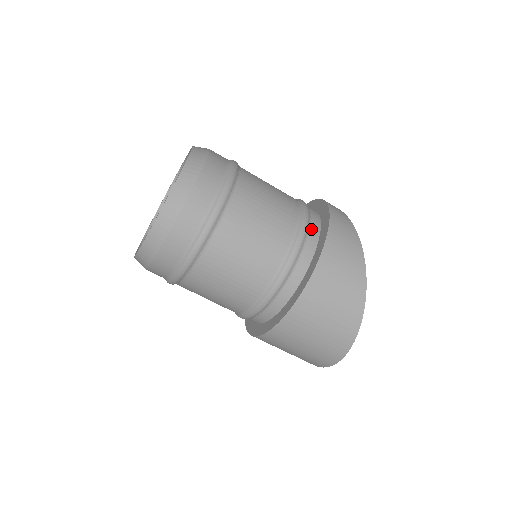
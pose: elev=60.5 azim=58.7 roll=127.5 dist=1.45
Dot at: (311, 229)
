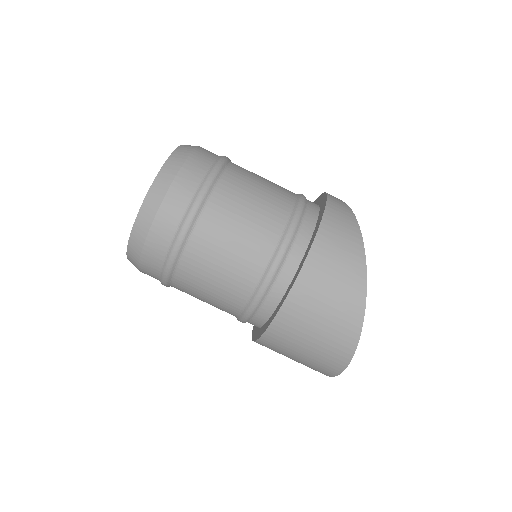
Dot at: (305, 222)
